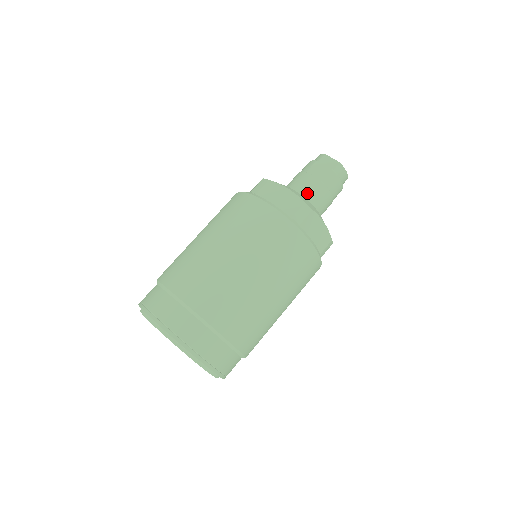
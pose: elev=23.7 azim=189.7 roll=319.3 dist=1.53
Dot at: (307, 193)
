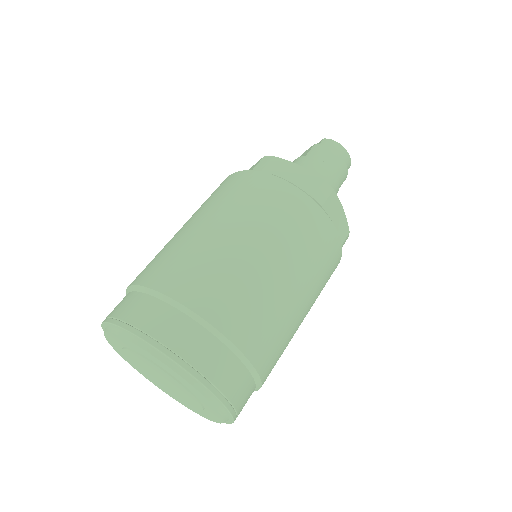
Dot at: occluded
